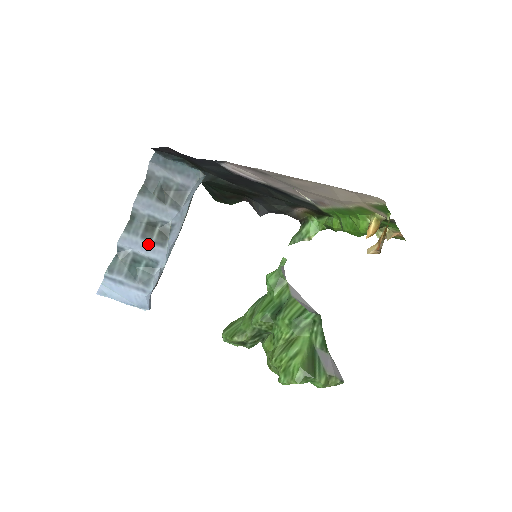
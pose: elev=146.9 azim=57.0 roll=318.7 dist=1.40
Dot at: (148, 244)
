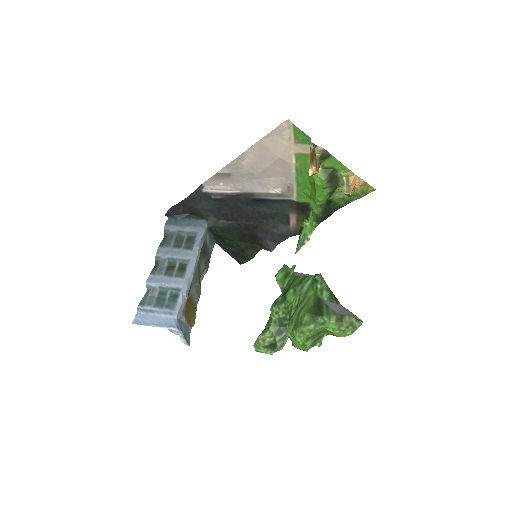
Dot at: (170, 278)
